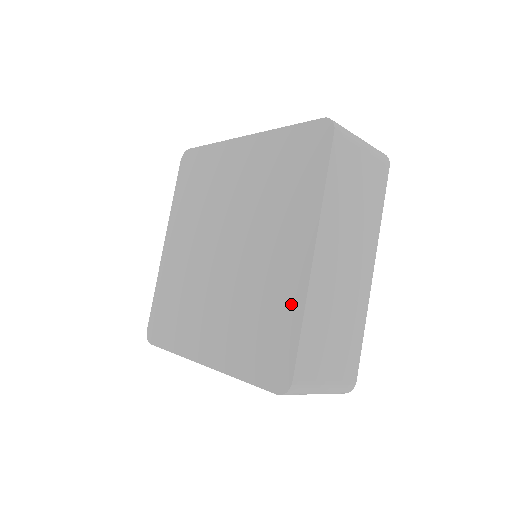
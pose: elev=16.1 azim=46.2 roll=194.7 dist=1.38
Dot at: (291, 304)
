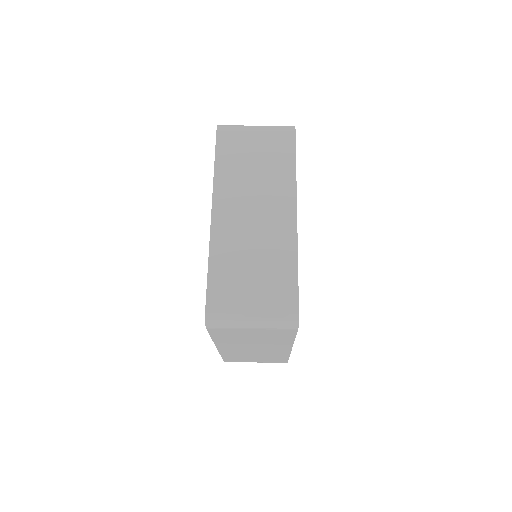
Dot at: occluded
